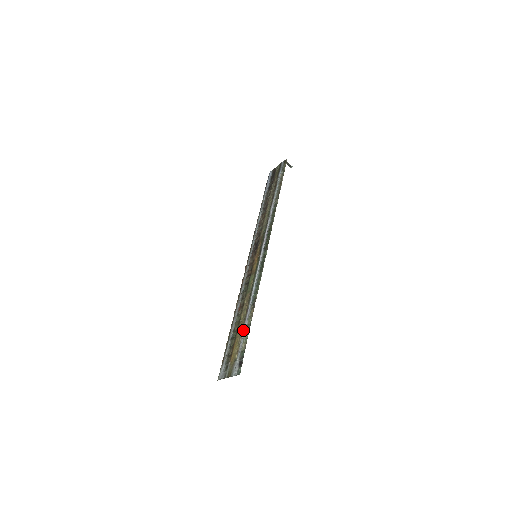
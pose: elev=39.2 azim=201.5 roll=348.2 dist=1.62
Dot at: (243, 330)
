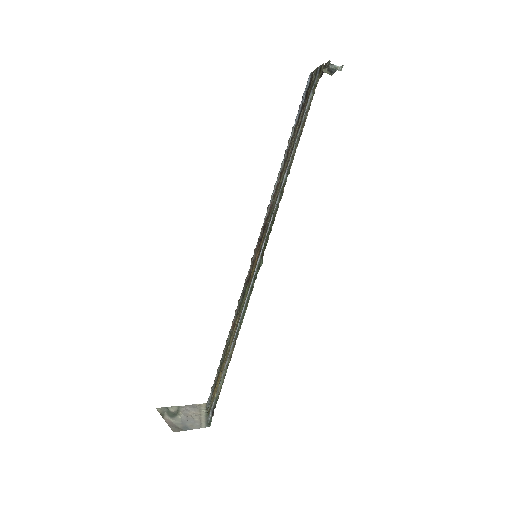
Dot at: (224, 367)
